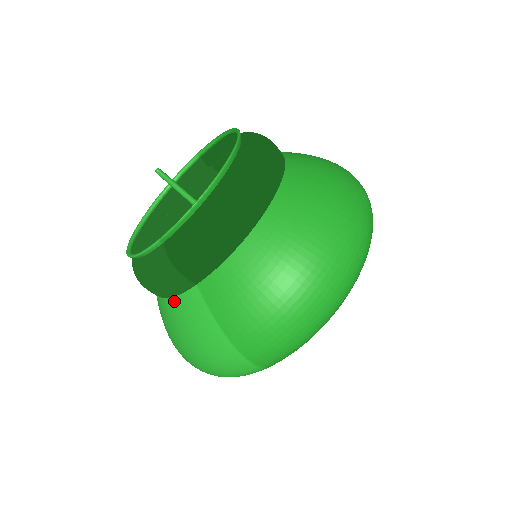
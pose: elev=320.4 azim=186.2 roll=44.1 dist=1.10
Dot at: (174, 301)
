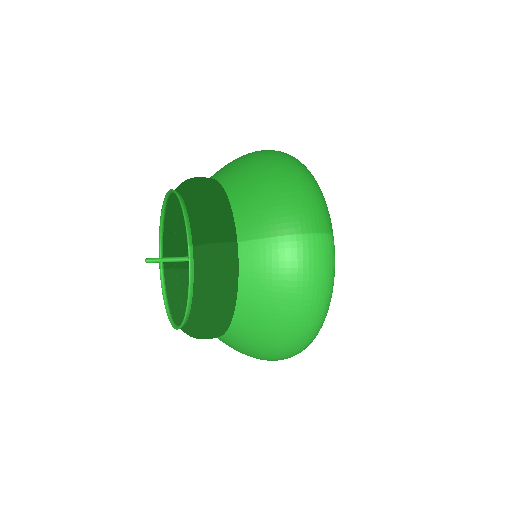
Dot at: (242, 278)
